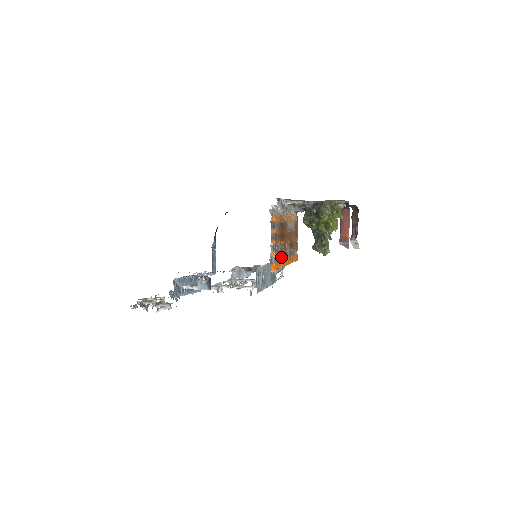
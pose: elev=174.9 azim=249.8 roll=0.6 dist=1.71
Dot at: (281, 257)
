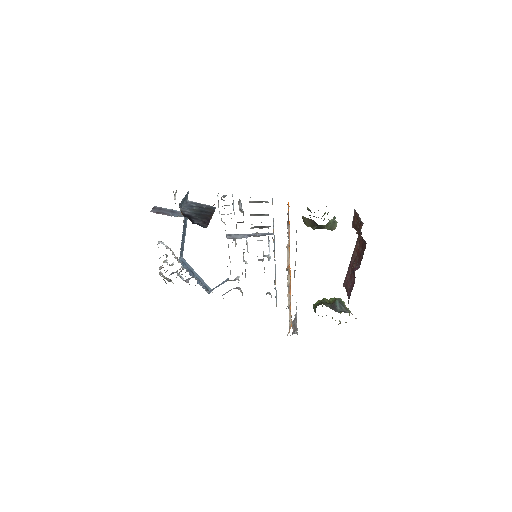
Dot at: occluded
